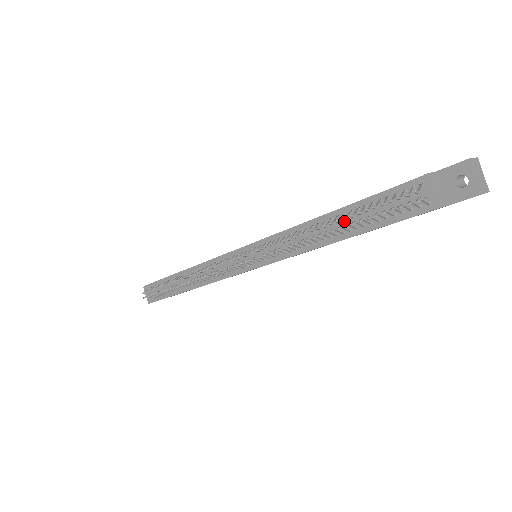
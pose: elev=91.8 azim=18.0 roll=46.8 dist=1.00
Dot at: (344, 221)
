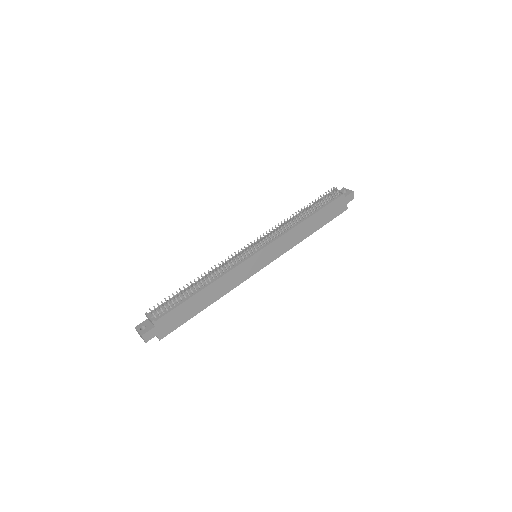
Dot at: (309, 209)
